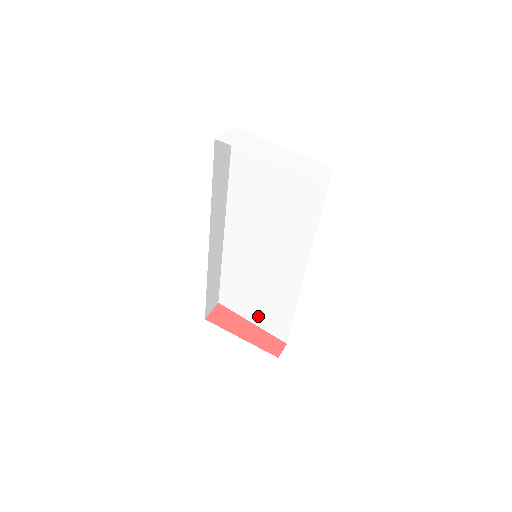
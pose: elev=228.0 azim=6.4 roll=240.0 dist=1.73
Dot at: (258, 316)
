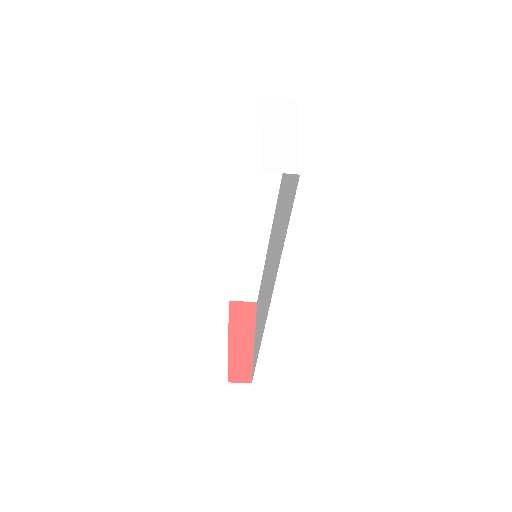
Dot at: (256, 335)
